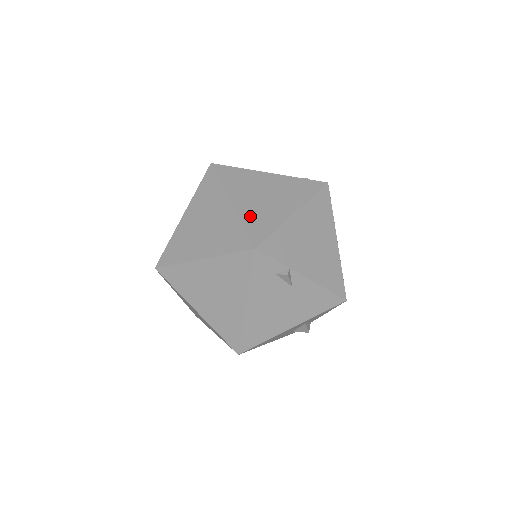
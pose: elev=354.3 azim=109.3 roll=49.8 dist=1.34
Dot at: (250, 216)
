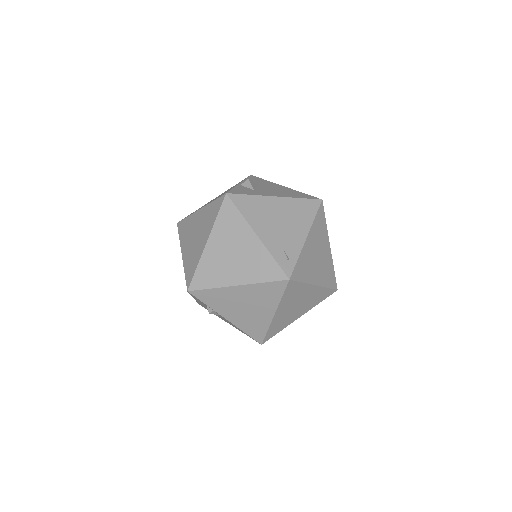
Dot at: (207, 264)
